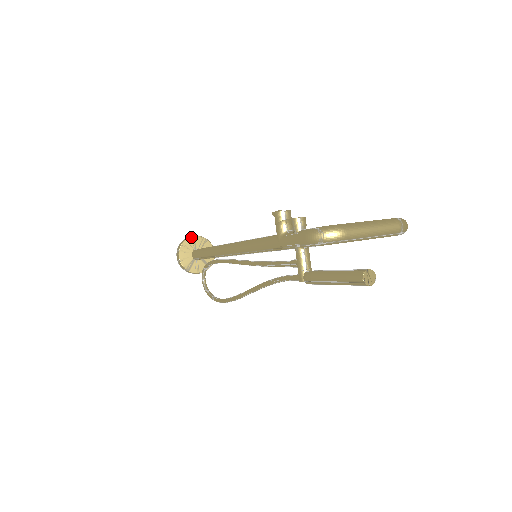
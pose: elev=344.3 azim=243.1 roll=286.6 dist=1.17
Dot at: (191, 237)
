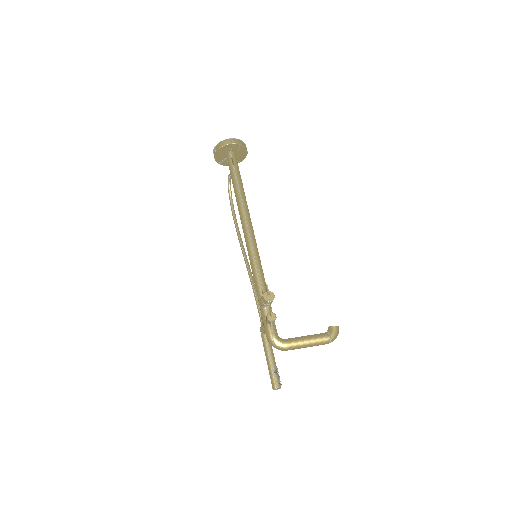
Dot at: (230, 144)
